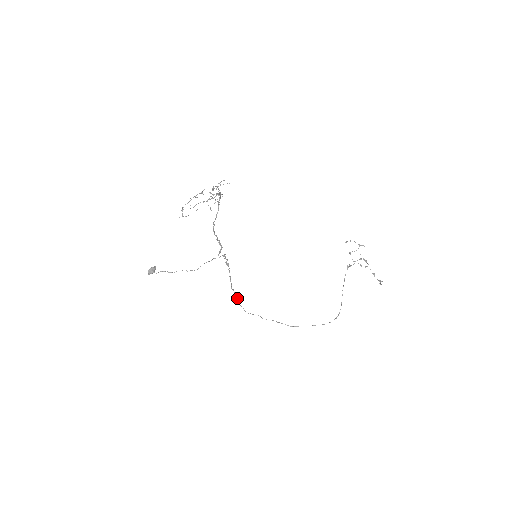
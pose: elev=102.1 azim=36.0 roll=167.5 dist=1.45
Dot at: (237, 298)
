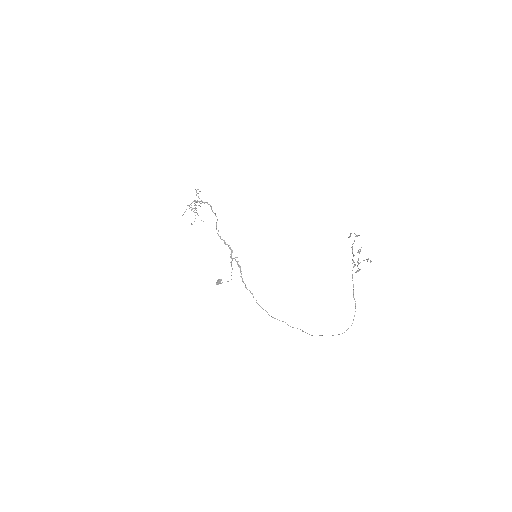
Dot at: (256, 300)
